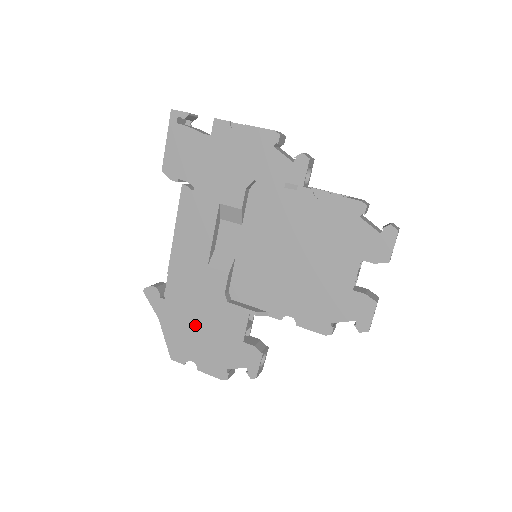
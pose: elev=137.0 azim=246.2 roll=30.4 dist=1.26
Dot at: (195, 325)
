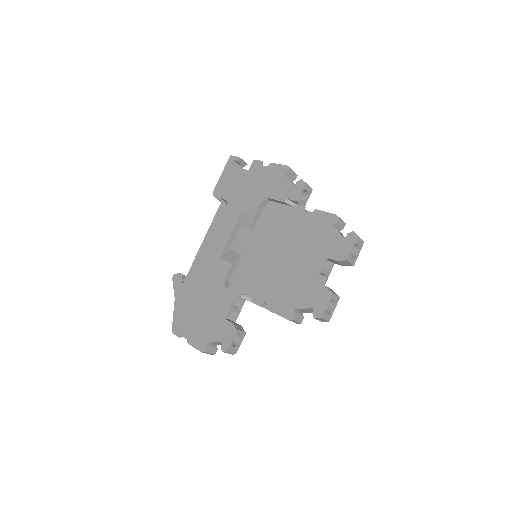
Dot at: (197, 304)
